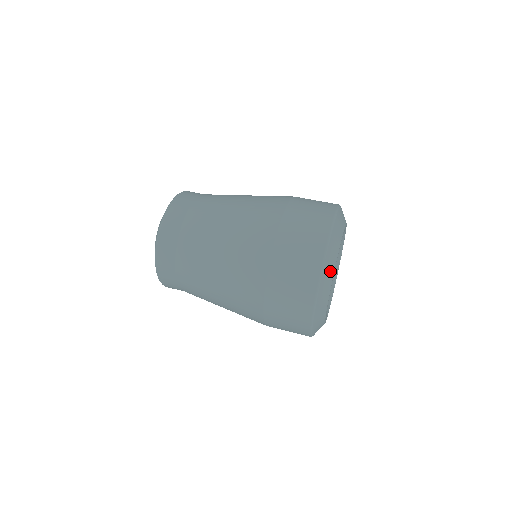
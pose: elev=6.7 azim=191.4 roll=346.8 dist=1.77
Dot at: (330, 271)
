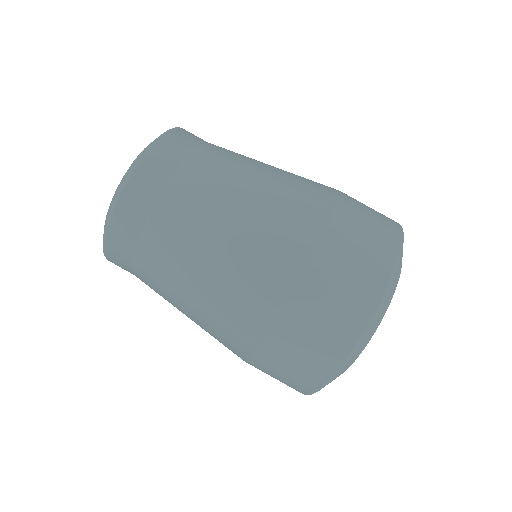
Dot at: (345, 368)
